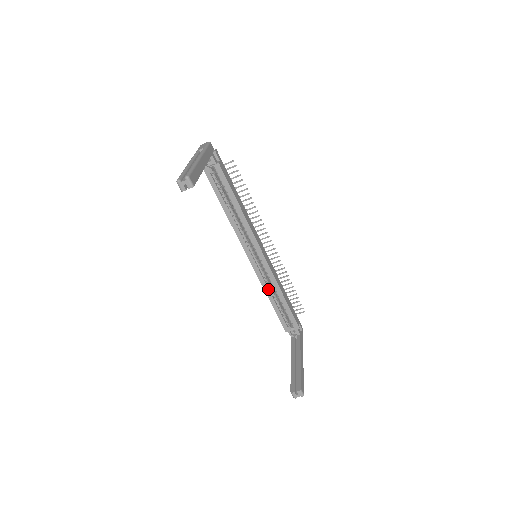
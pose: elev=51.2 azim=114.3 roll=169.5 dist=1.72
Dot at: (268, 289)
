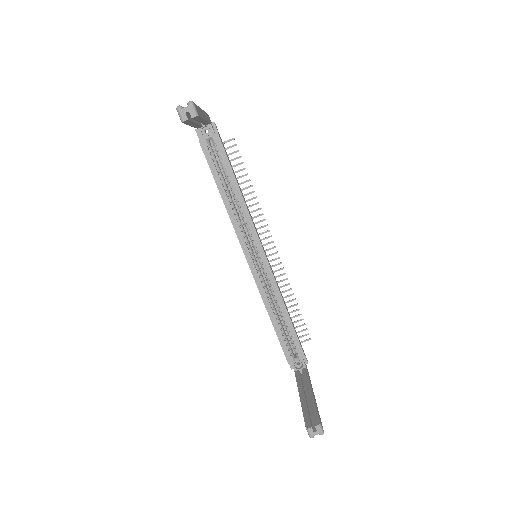
Dot at: (269, 302)
